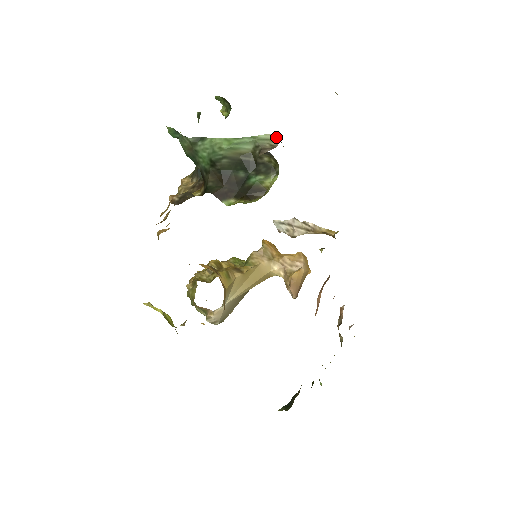
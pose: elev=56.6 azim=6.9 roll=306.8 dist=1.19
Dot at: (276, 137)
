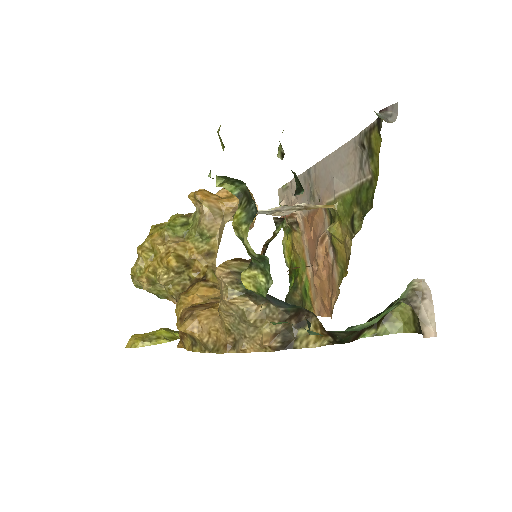
Dot at: (416, 281)
